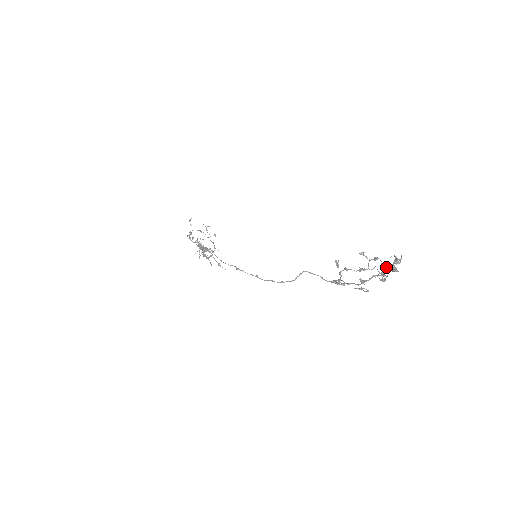
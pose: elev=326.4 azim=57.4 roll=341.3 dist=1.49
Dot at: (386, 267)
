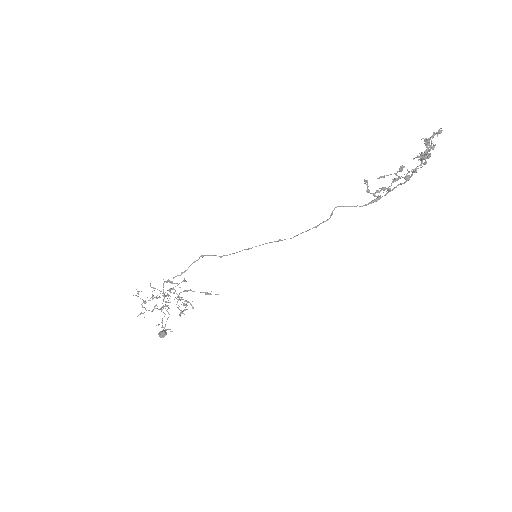
Dot at: (421, 155)
